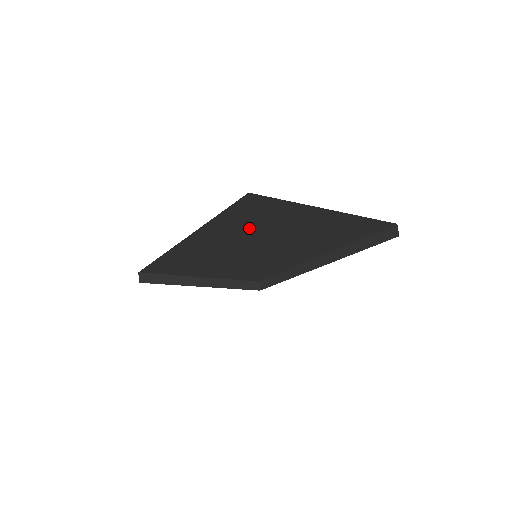
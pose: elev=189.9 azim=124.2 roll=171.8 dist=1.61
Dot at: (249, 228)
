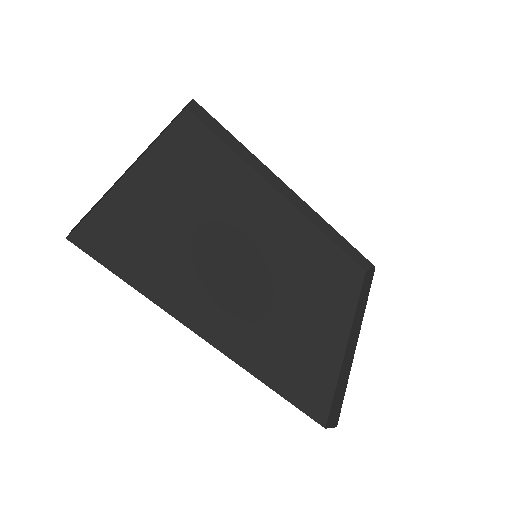
Dot at: occluded
